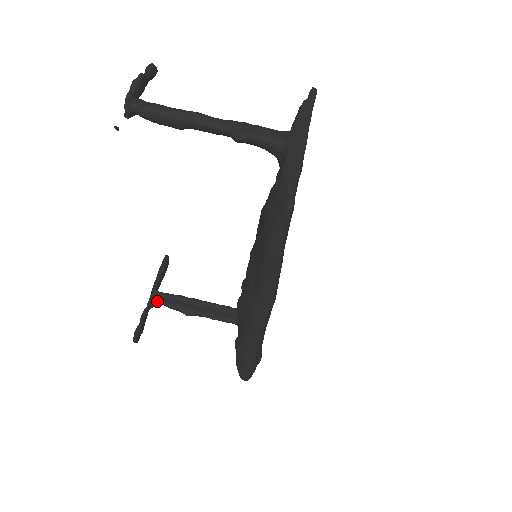
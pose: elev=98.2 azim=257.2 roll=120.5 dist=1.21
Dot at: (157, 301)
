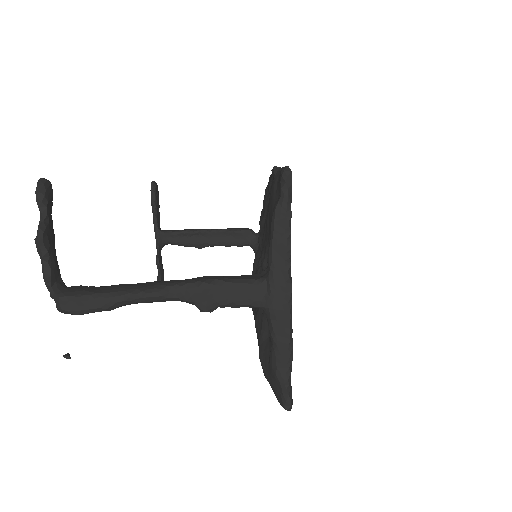
Dot at: (165, 243)
